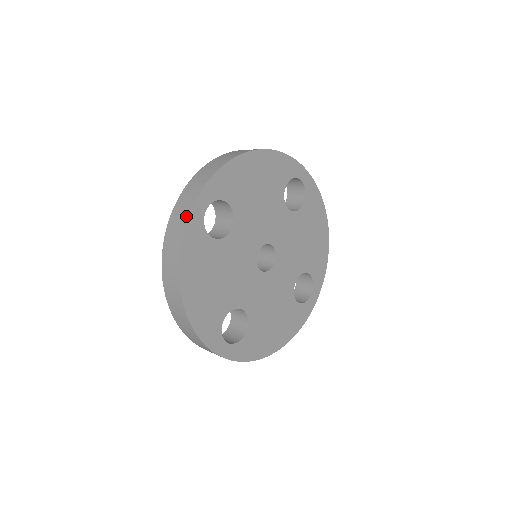
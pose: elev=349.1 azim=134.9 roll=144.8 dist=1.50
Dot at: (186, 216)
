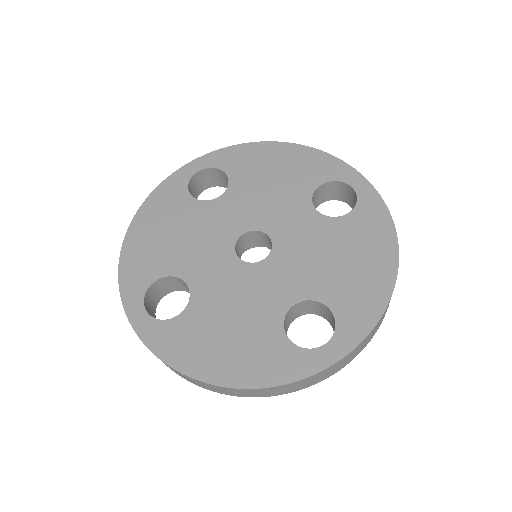
Dot at: (178, 172)
